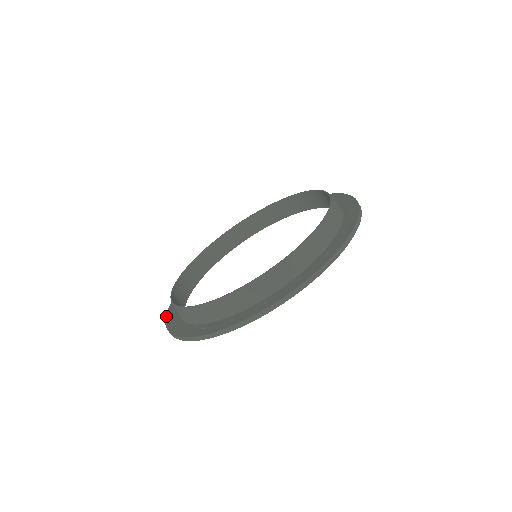
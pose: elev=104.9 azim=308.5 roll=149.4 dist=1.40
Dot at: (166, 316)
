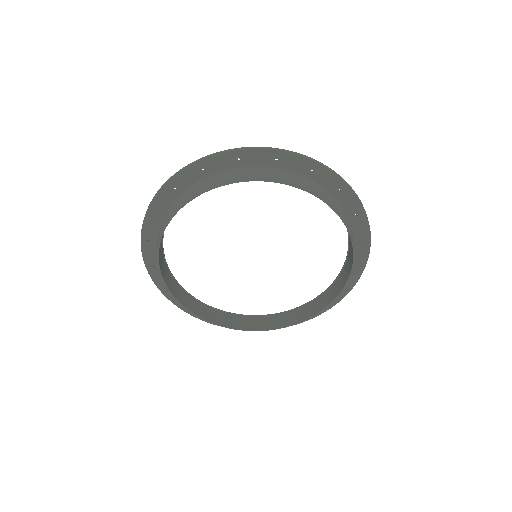
Dot at: (146, 217)
